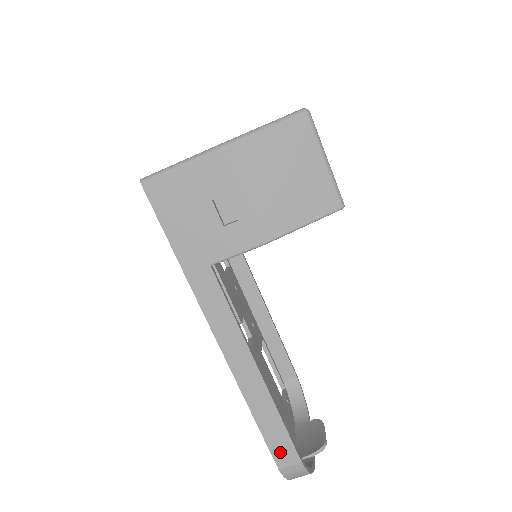
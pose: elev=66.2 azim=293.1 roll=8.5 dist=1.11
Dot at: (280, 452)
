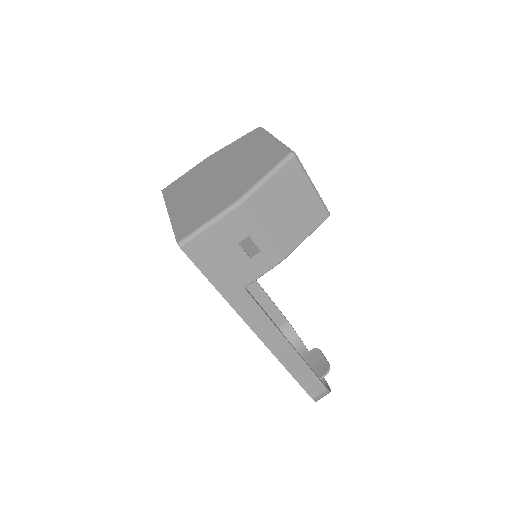
Dot at: (312, 389)
